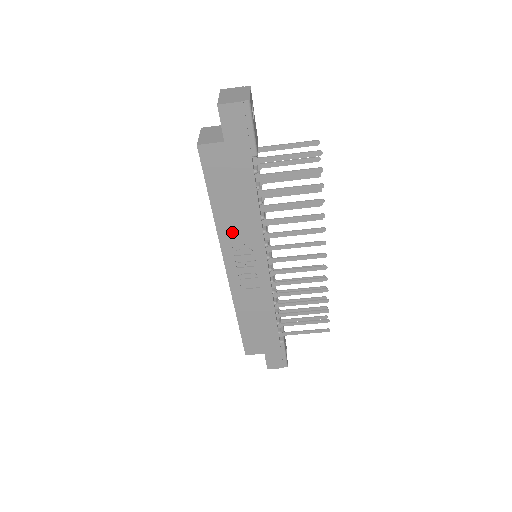
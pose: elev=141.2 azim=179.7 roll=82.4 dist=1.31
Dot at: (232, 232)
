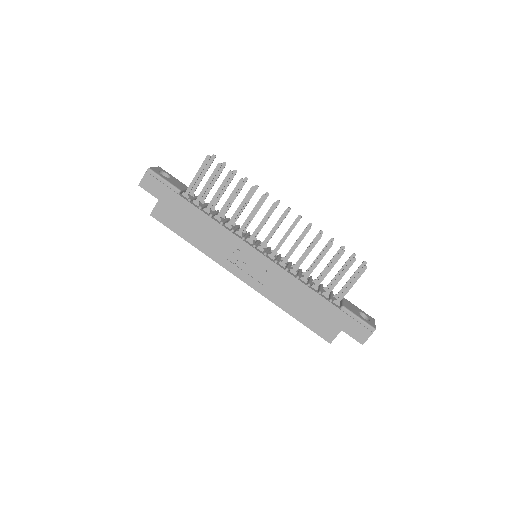
Dot at: (215, 248)
